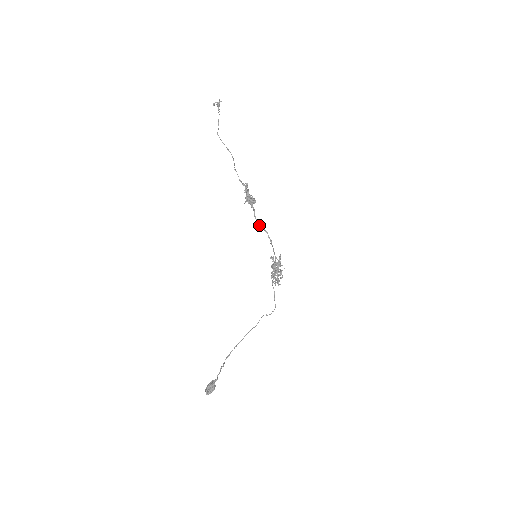
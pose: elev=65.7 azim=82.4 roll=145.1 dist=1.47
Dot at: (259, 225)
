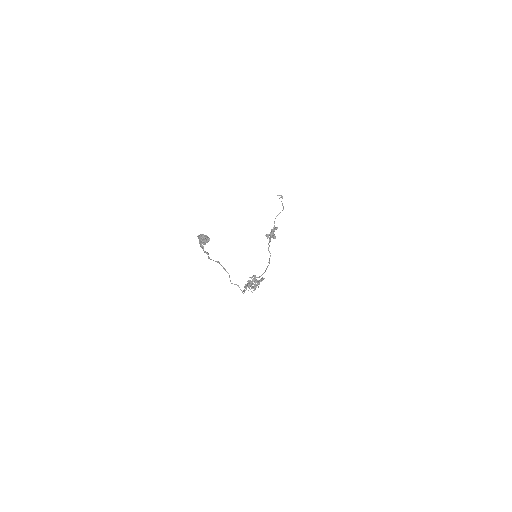
Dot at: (268, 248)
